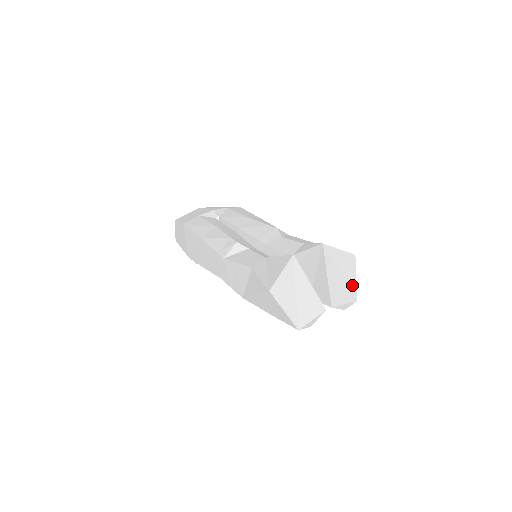
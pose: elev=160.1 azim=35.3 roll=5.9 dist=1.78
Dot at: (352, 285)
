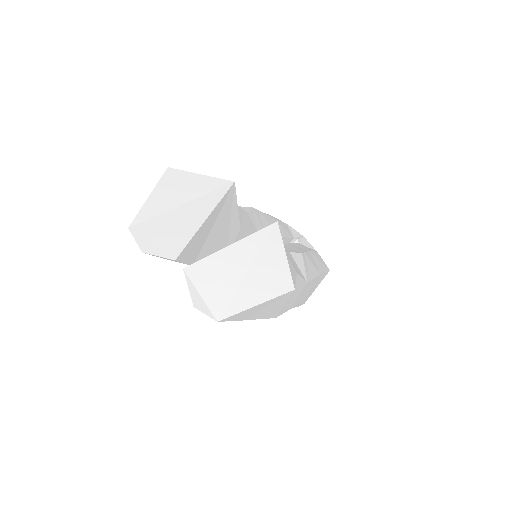
Dot at: (240, 301)
